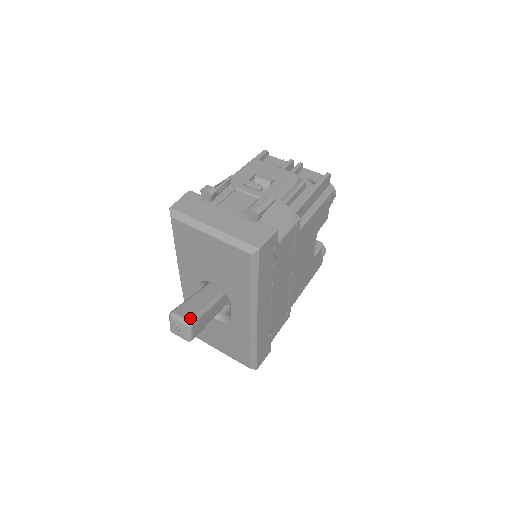
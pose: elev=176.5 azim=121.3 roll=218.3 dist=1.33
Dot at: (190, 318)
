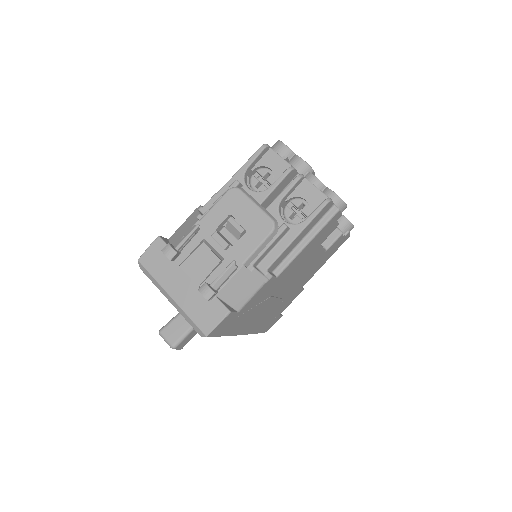
Dot at: (173, 342)
